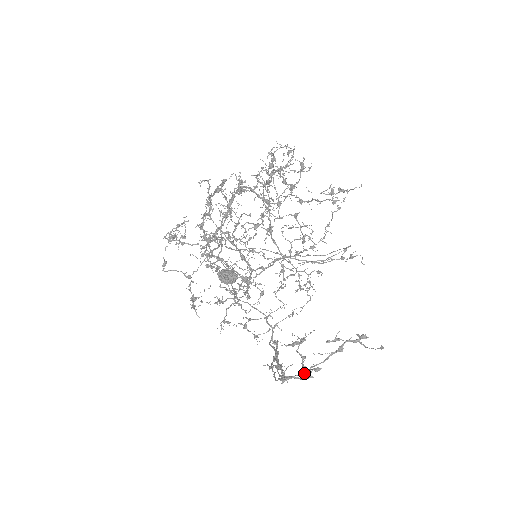
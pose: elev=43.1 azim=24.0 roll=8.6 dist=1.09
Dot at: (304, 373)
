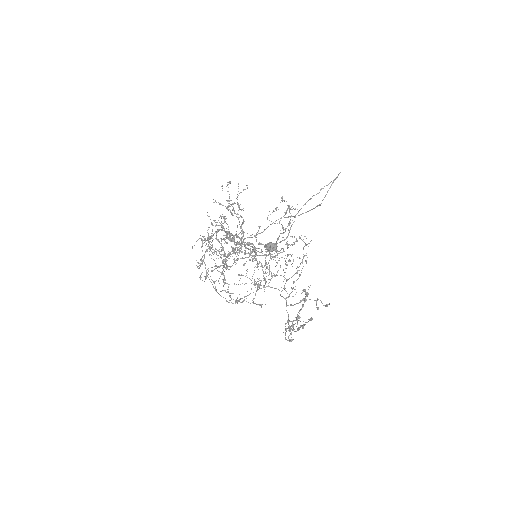
Dot at: (325, 306)
